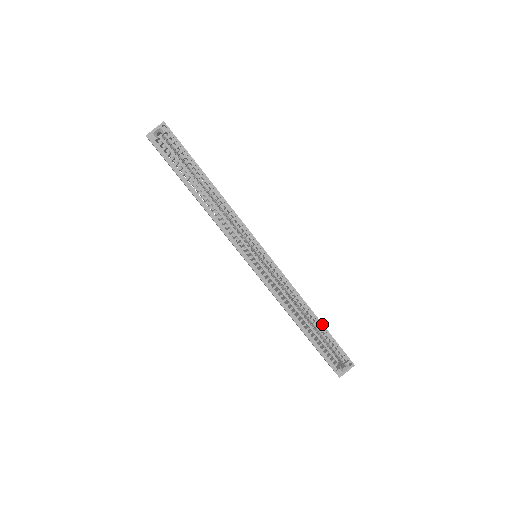
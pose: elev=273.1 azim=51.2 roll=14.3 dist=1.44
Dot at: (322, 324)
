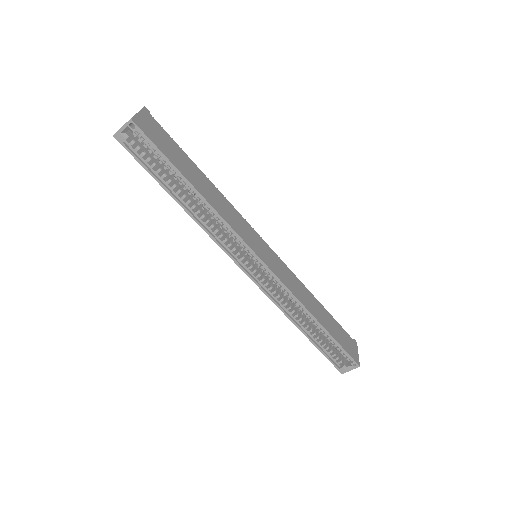
Dot at: (325, 330)
